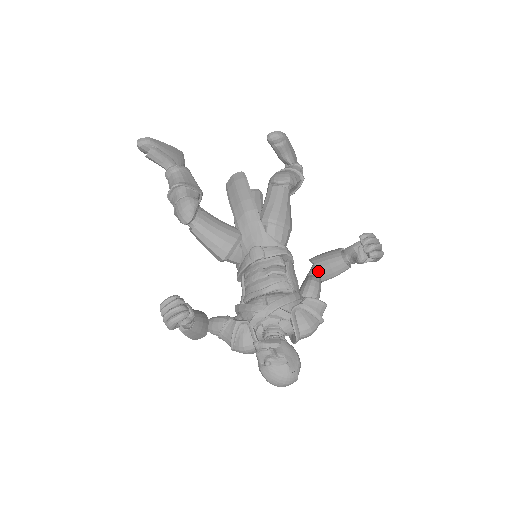
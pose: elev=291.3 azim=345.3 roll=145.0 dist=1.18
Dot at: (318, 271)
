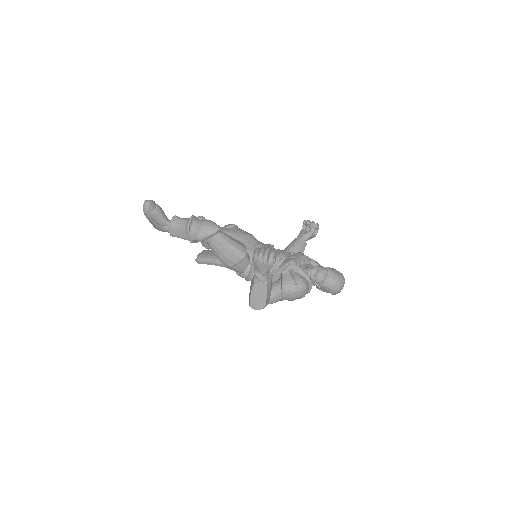
Dot at: (293, 252)
